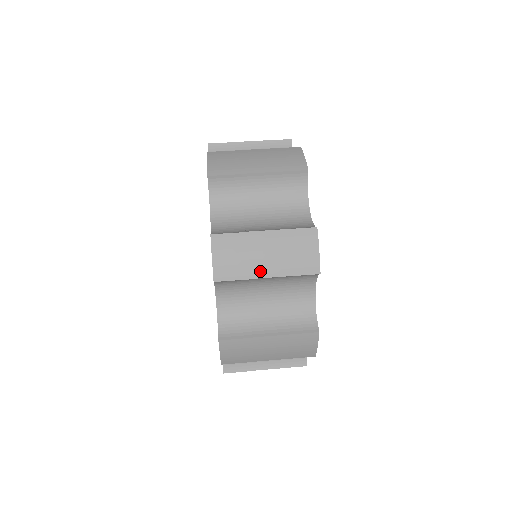
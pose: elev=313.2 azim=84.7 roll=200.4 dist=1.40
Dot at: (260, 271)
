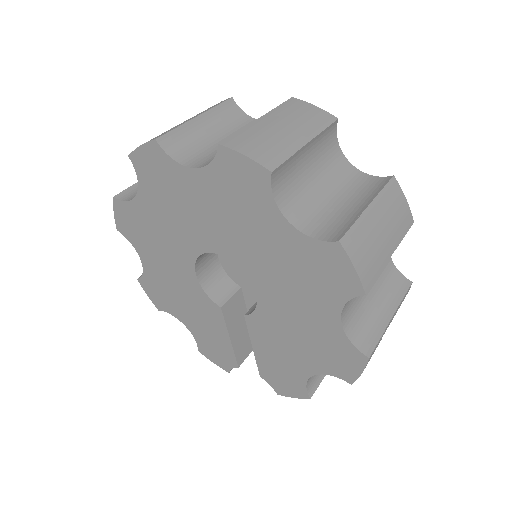
Dot at: (296, 141)
